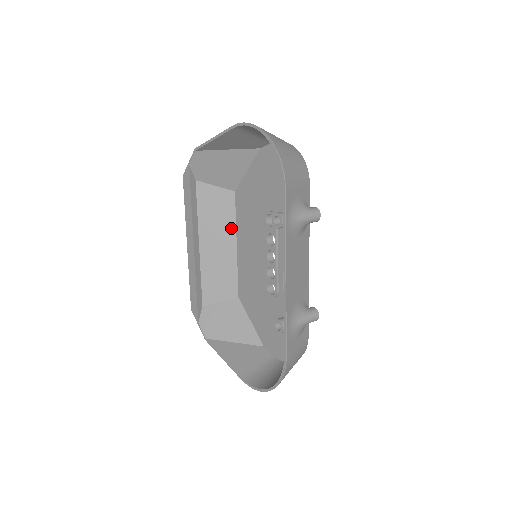
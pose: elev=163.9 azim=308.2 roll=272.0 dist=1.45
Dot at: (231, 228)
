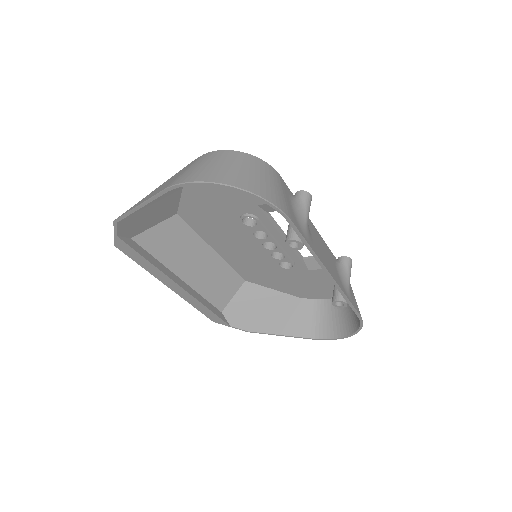
Dot at: (198, 243)
